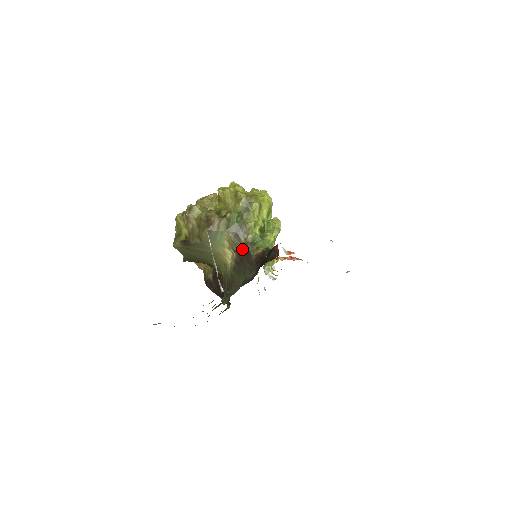
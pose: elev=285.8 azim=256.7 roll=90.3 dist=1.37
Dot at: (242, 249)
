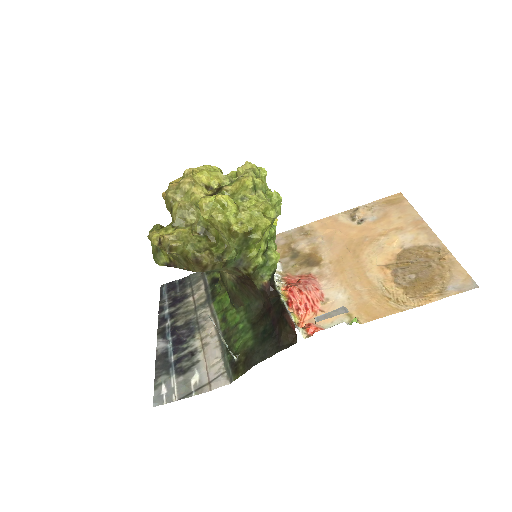
Dot at: (243, 277)
